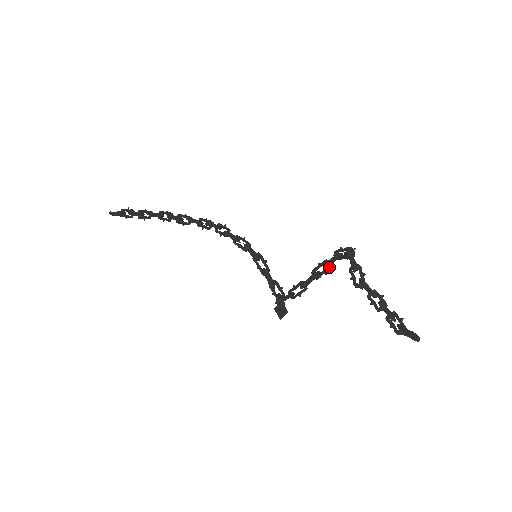
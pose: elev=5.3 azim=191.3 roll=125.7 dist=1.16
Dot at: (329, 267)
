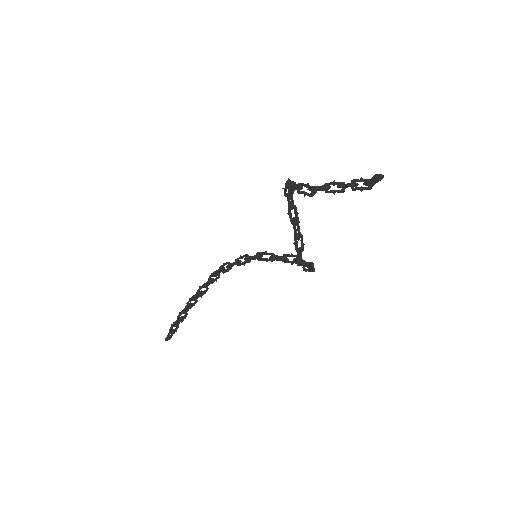
Dot at: (294, 207)
